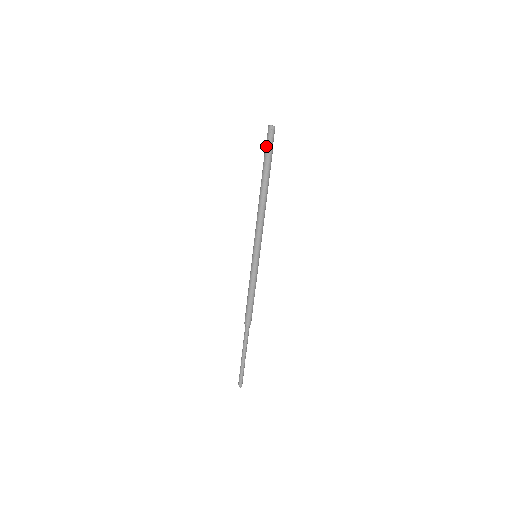
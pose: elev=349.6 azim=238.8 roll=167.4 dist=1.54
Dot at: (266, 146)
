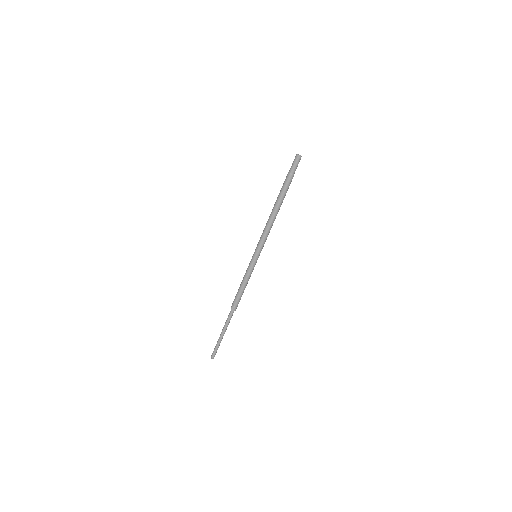
Dot at: (291, 171)
